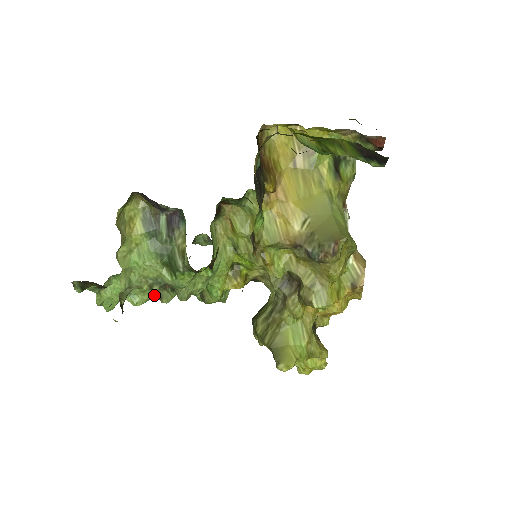
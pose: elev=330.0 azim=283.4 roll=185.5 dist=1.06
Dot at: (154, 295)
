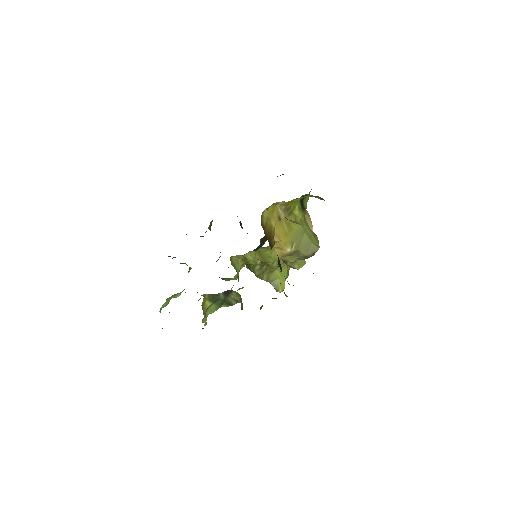
Dot at: occluded
